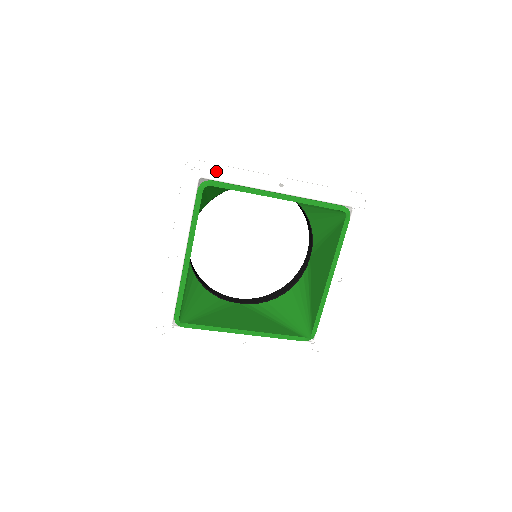
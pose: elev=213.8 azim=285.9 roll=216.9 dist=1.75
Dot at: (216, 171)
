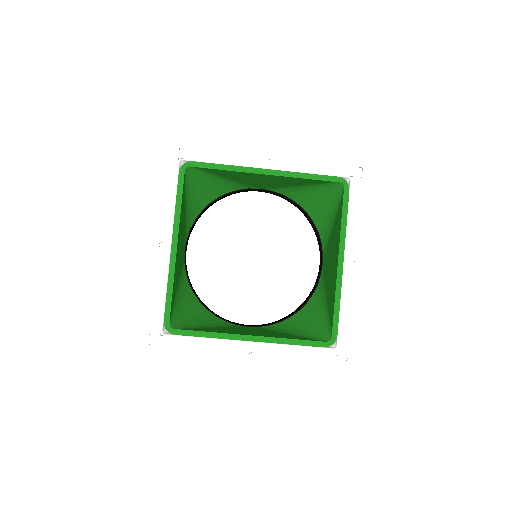
Dot at: (196, 151)
